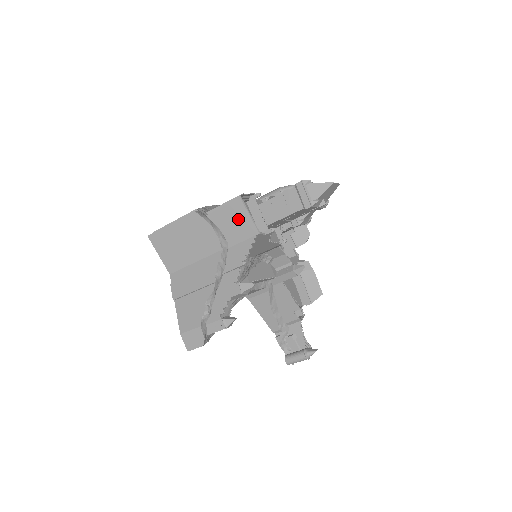
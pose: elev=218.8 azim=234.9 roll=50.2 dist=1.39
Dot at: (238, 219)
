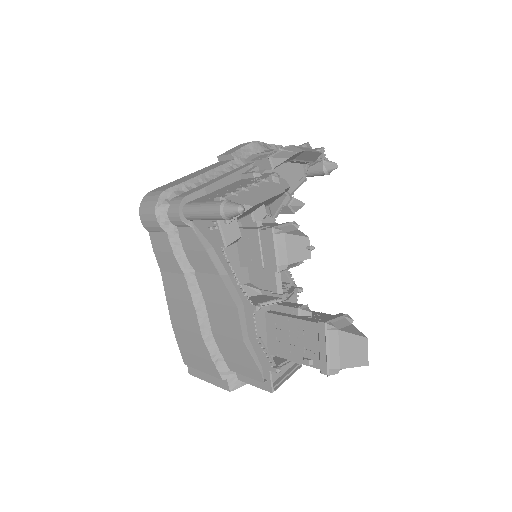
Dot at: occluded
